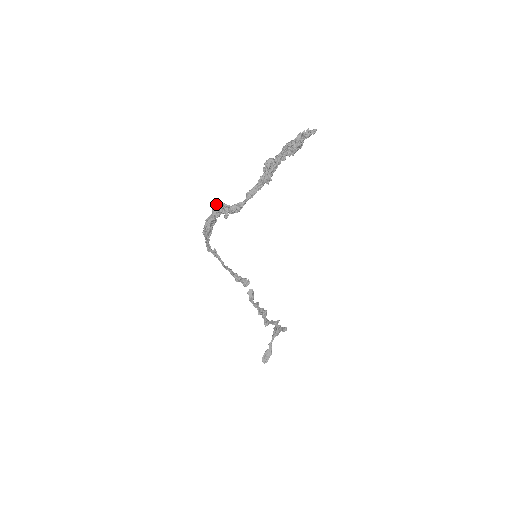
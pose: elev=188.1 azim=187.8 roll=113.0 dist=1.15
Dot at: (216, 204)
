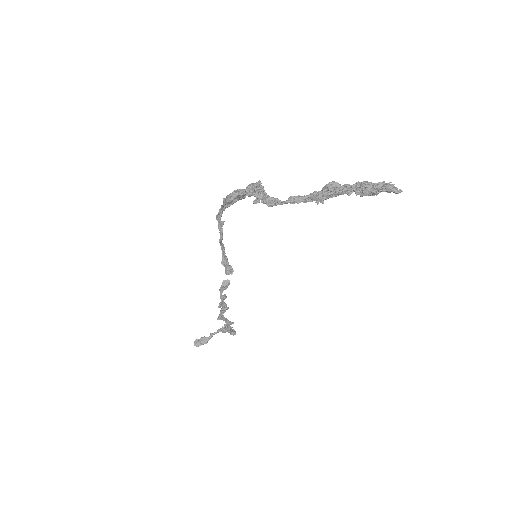
Dot at: (256, 183)
